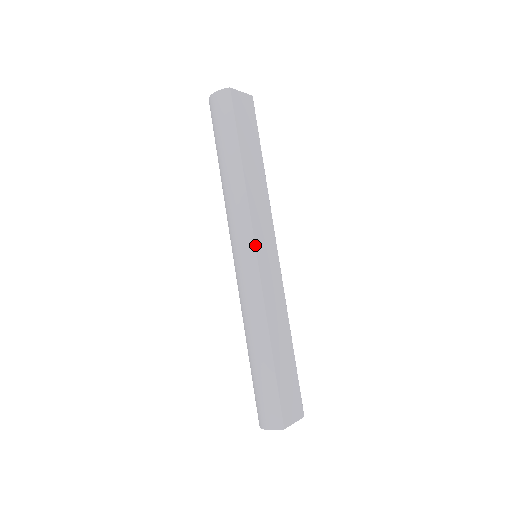
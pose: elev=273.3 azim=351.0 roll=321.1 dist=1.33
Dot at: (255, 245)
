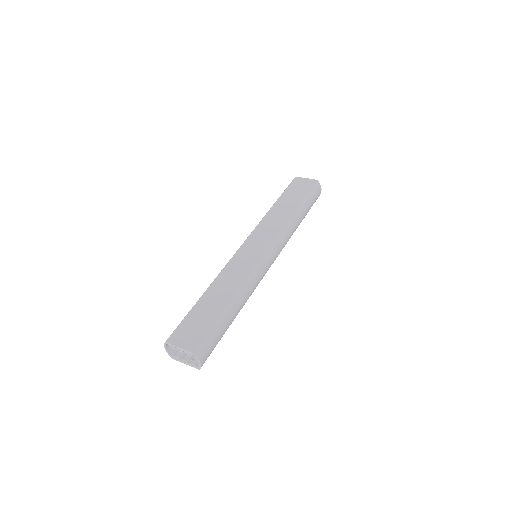
Dot at: (246, 240)
